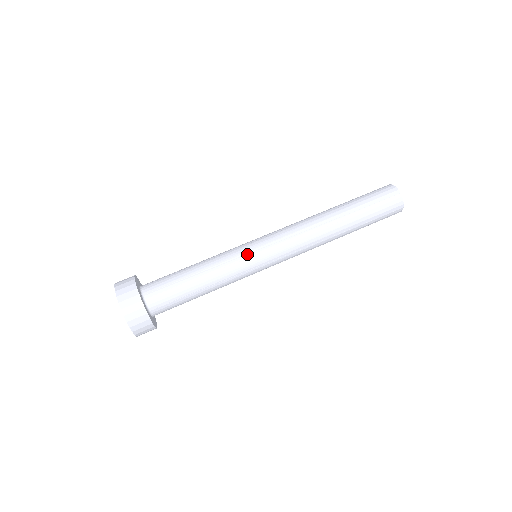
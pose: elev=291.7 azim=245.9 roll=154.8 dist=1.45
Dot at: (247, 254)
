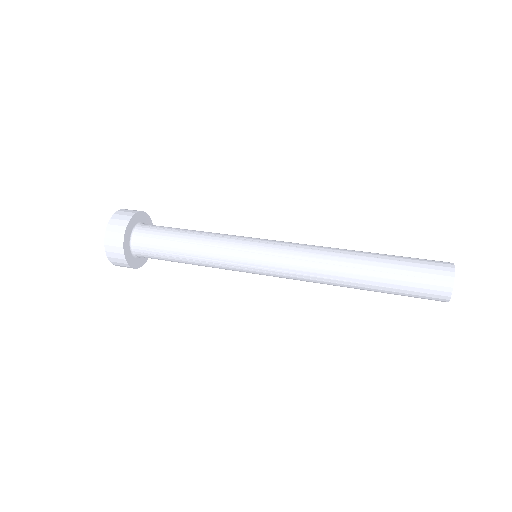
Dot at: occluded
